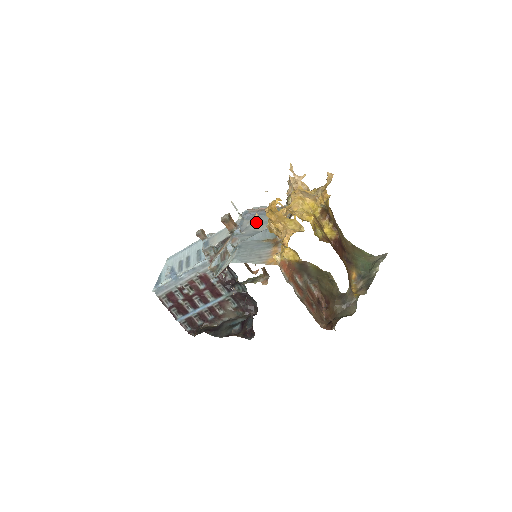
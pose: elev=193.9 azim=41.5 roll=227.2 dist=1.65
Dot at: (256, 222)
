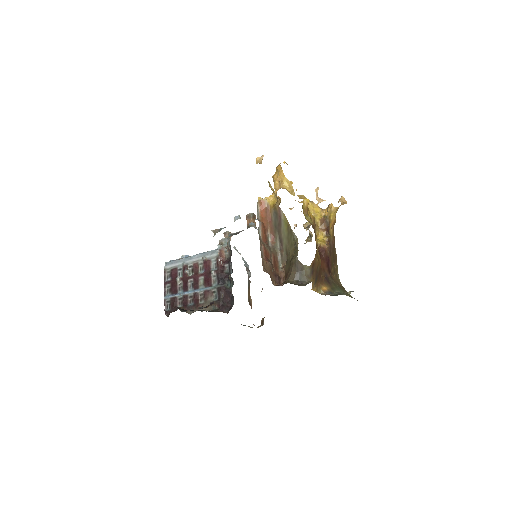
Dot at: (260, 161)
